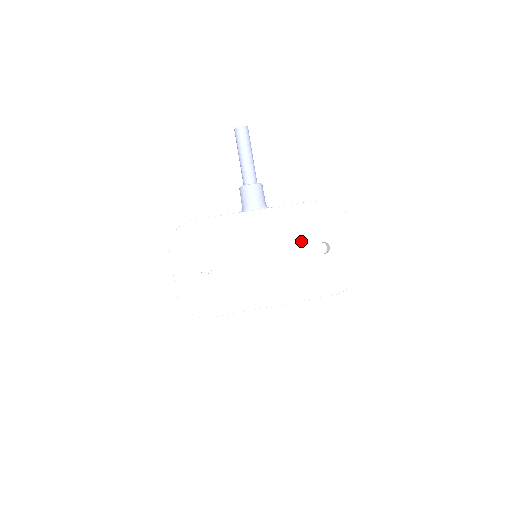
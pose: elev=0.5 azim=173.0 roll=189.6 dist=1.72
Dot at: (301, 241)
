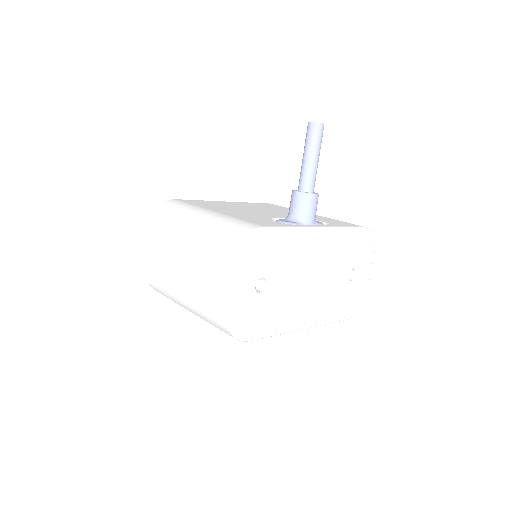
Dot at: (340, 266)
